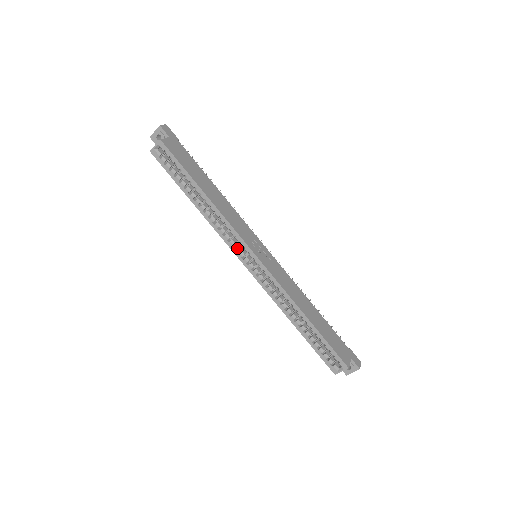
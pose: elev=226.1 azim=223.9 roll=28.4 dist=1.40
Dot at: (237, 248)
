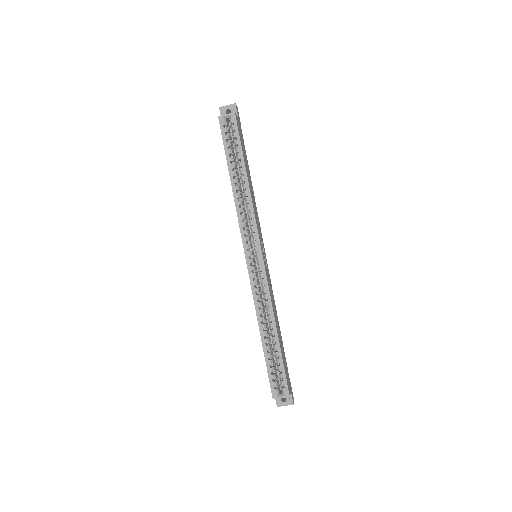
Dot at: (248, 239)
